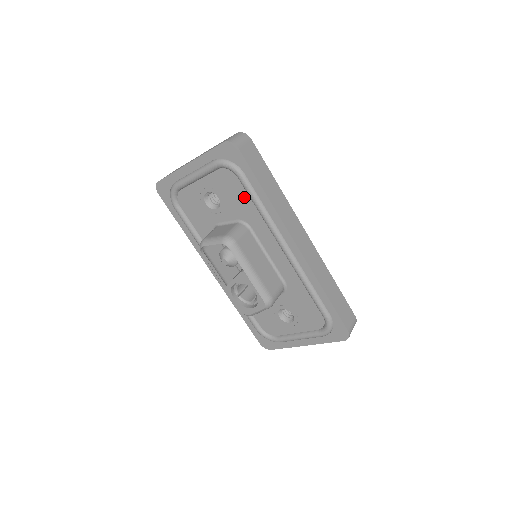
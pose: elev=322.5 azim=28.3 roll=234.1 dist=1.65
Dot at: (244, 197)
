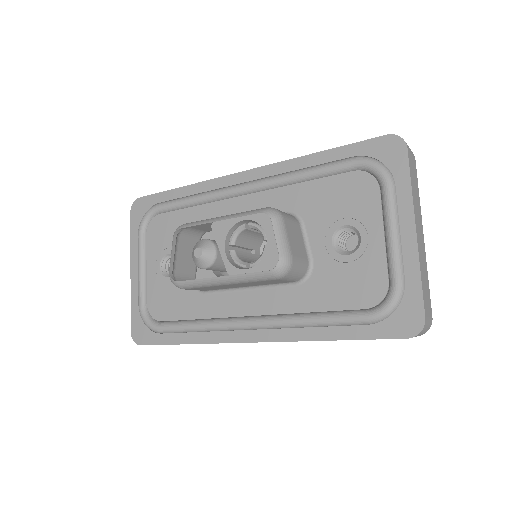
Dot at: (177, 217)
